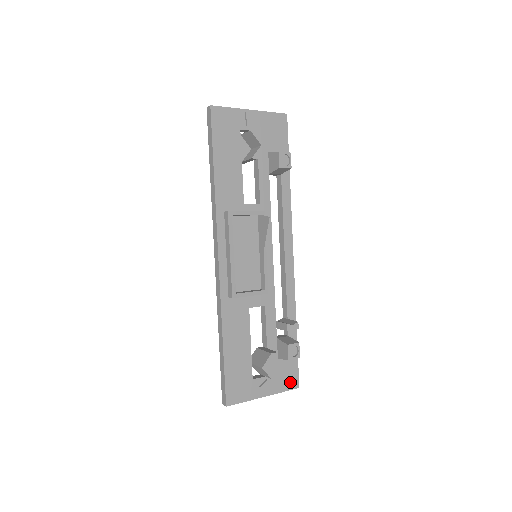
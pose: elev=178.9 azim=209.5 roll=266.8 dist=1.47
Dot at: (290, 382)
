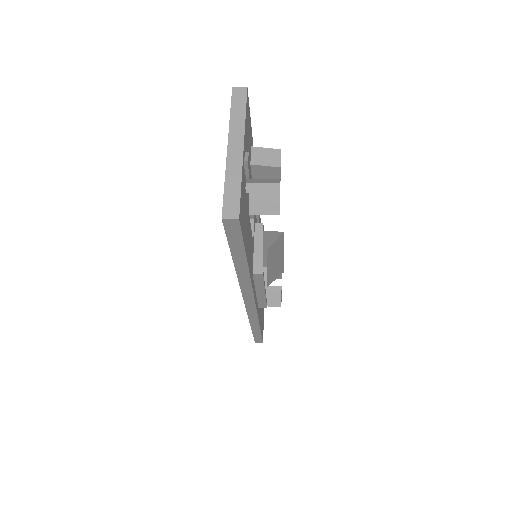
Dot at: occluded
